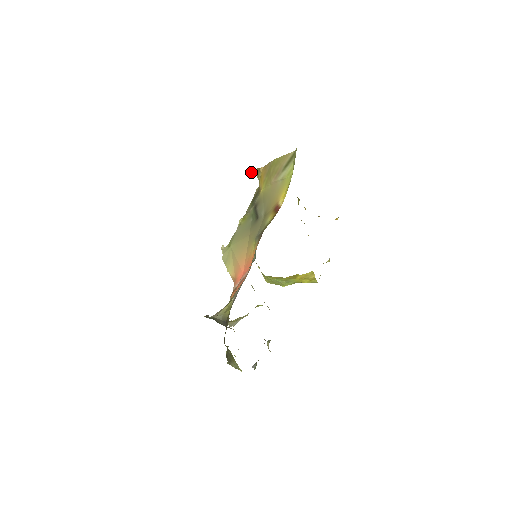
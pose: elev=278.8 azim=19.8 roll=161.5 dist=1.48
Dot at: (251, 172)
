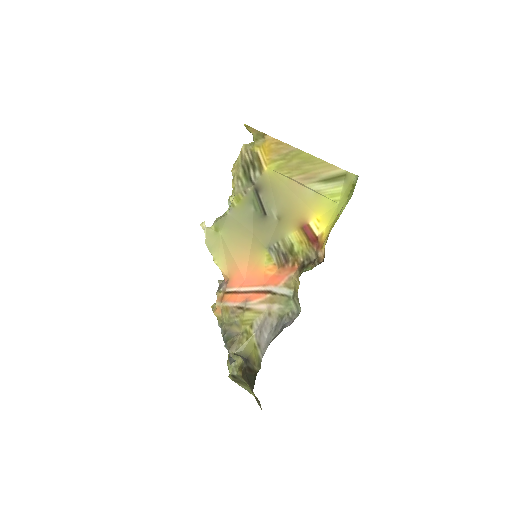
Dot at: (246, 127)
